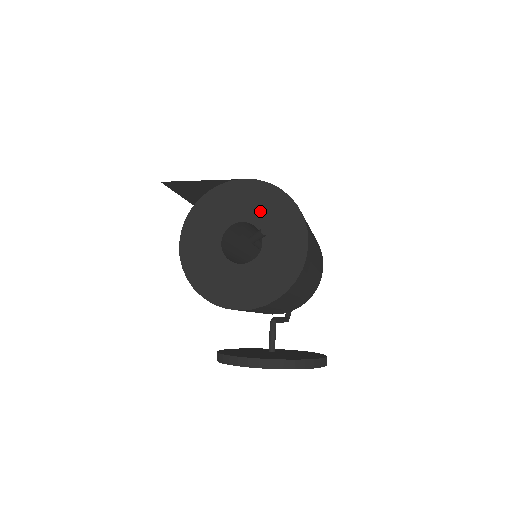
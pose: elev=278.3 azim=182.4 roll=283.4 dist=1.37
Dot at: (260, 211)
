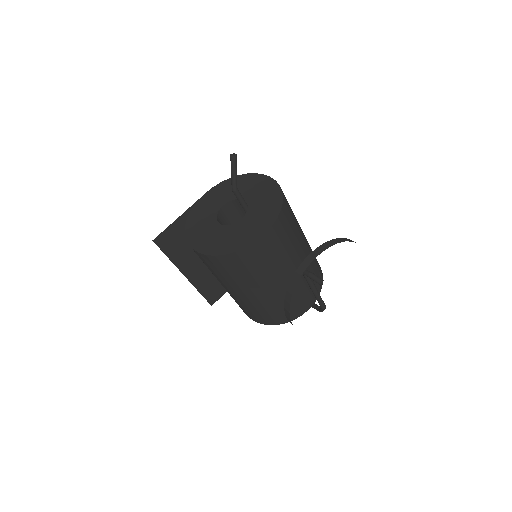
Dot at: (228, 194)
